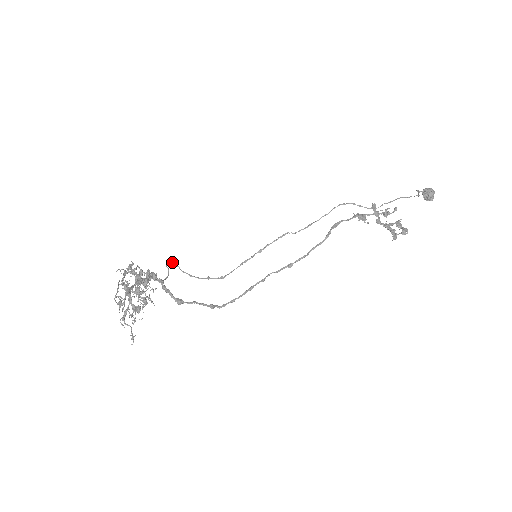
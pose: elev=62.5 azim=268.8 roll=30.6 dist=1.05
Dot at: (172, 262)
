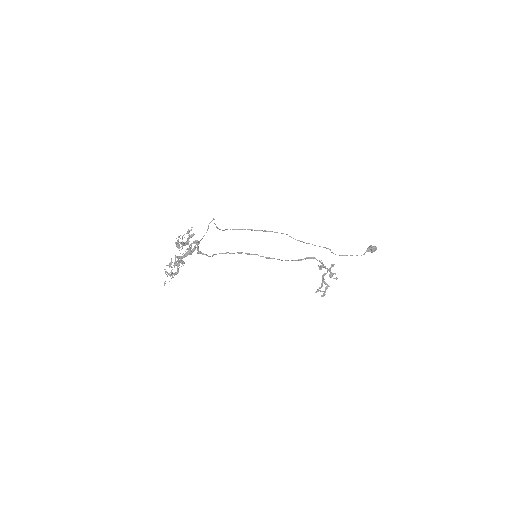
Dot at: (214, 219)
